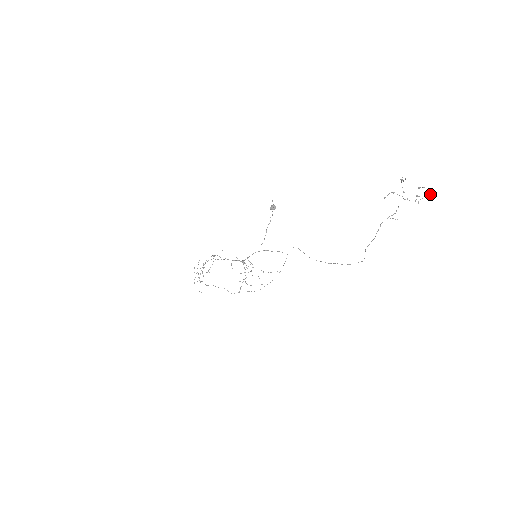
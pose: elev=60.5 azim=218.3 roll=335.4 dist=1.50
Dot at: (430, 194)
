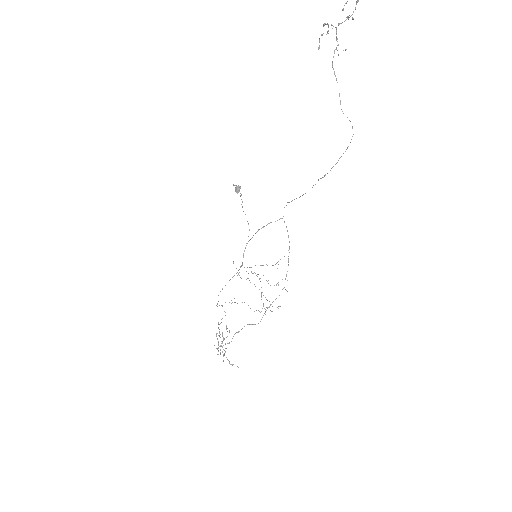
Dot at: (357, 0)
